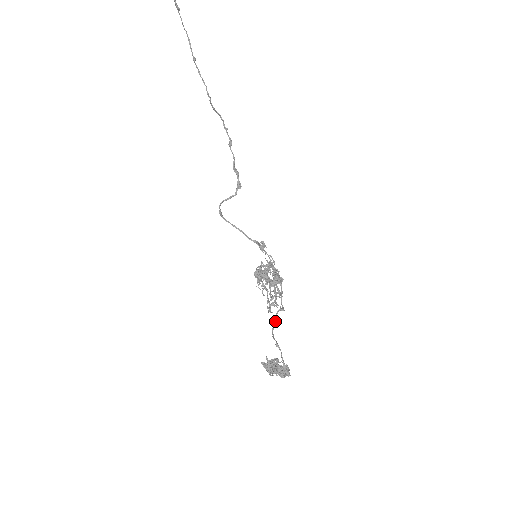
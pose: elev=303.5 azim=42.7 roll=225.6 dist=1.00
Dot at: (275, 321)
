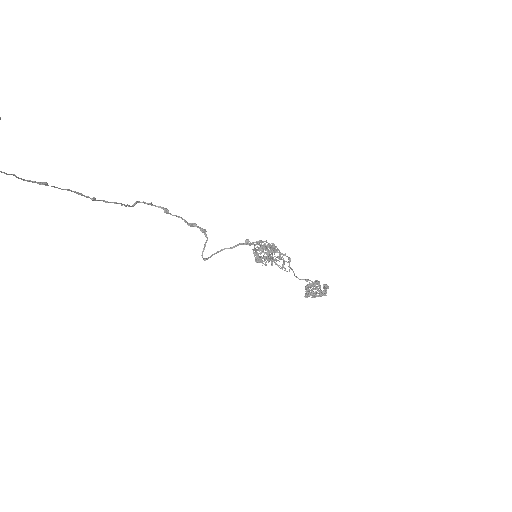
Dot at: (292, 270)
